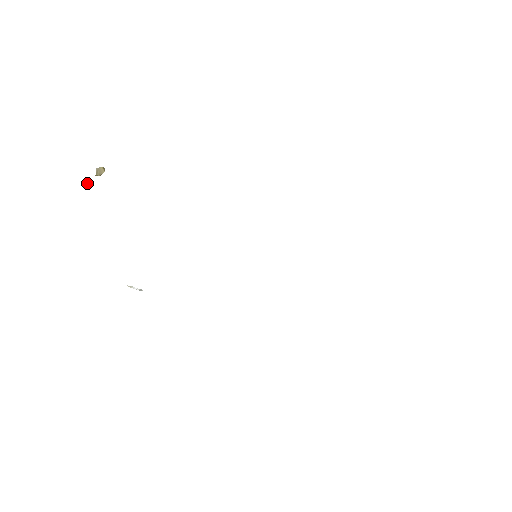
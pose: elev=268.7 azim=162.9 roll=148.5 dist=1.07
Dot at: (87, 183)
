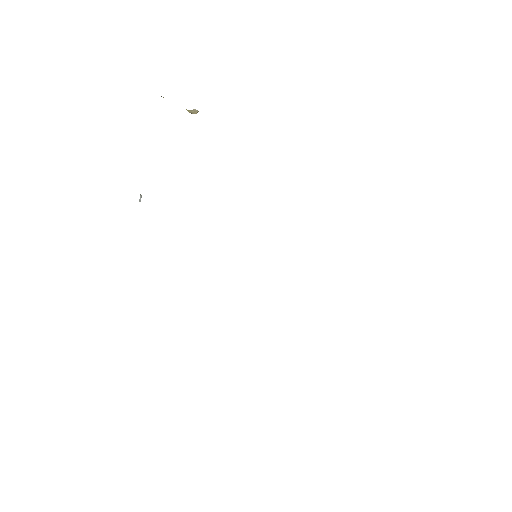
Dot at: (163, 97)
